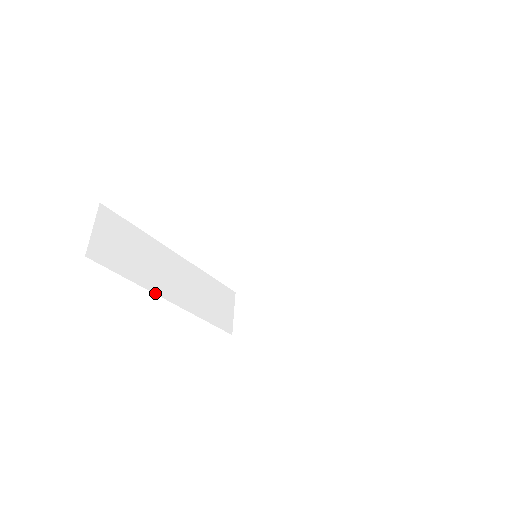
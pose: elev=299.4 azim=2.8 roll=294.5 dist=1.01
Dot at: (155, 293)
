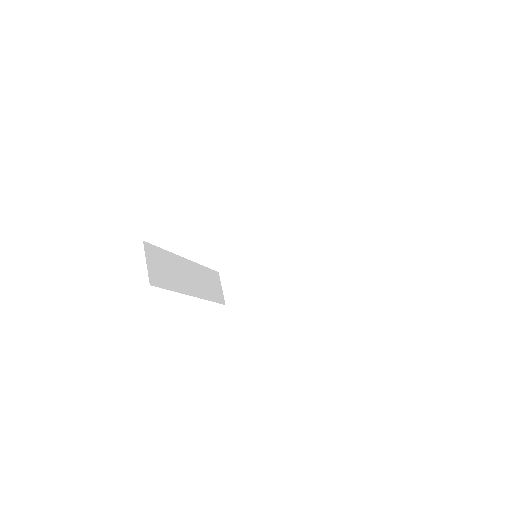
Dot at: (185, 294)
